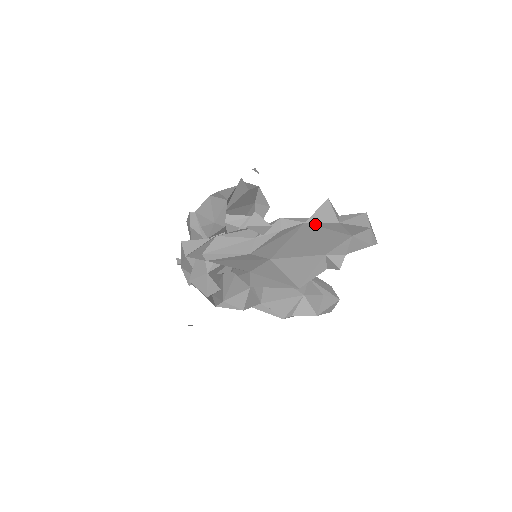
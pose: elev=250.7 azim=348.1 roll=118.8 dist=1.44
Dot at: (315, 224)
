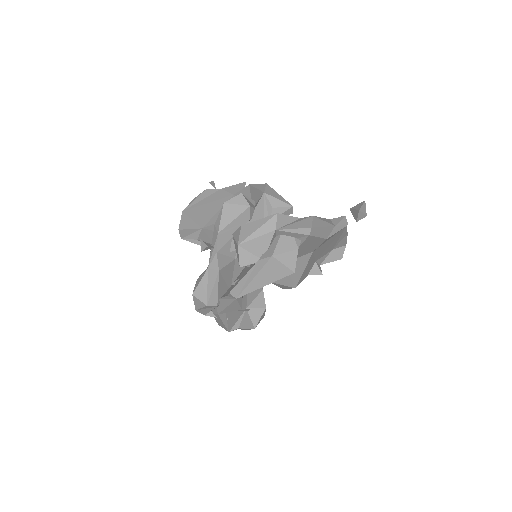
Dot at: (345, 229)
